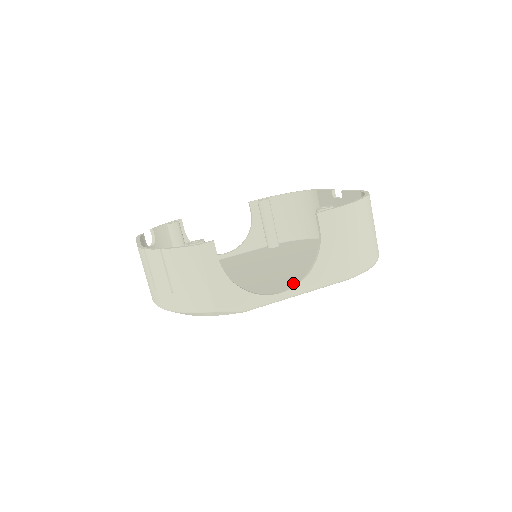
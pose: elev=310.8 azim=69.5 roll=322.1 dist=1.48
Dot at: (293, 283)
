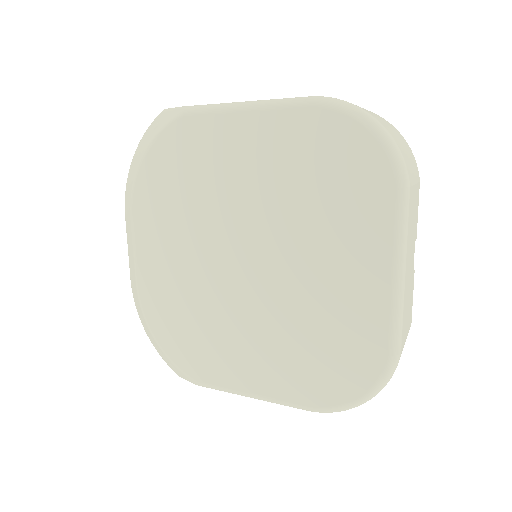
Dot at: (256, 147)
